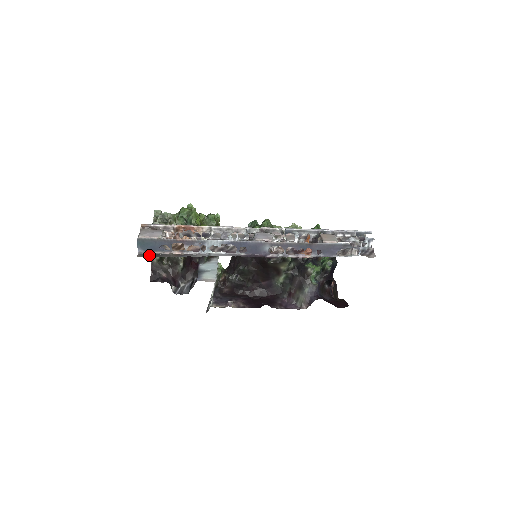
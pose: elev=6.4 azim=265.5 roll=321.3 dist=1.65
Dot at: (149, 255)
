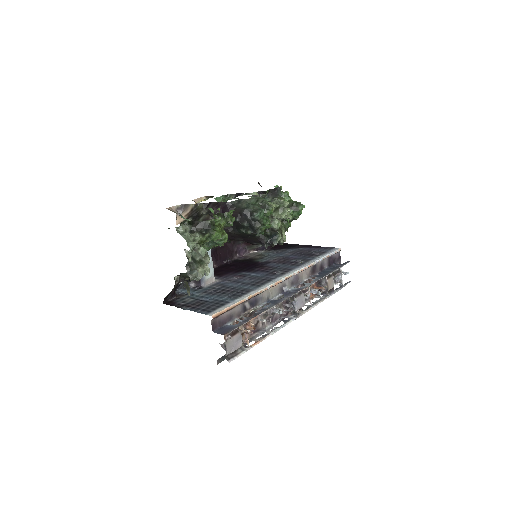
Dot at: occluded
